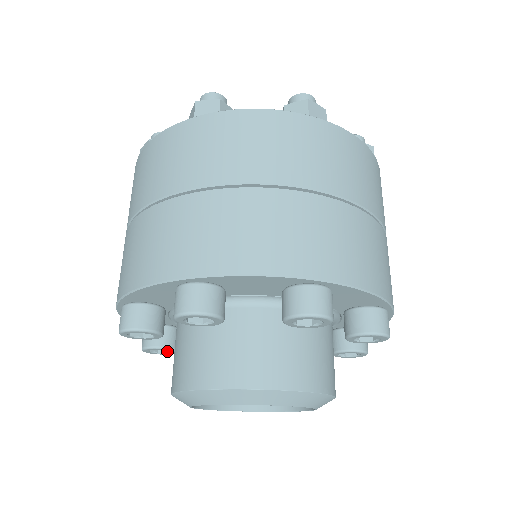
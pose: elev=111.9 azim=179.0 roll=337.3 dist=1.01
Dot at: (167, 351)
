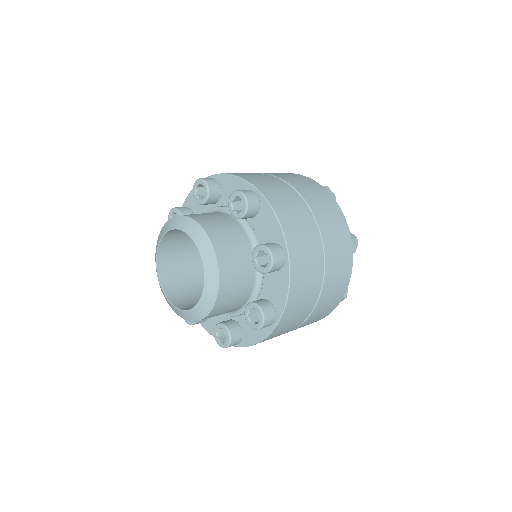
Dot at: occluded
